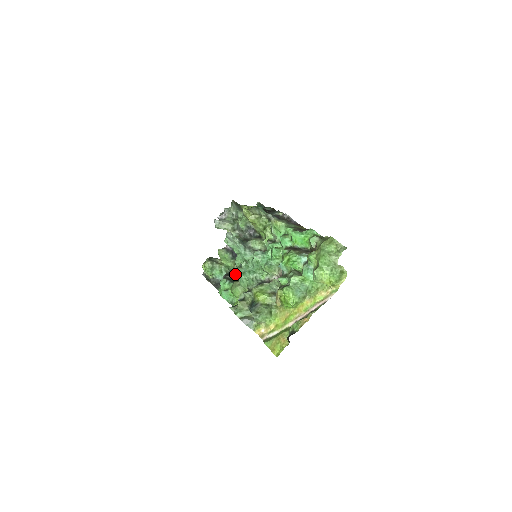
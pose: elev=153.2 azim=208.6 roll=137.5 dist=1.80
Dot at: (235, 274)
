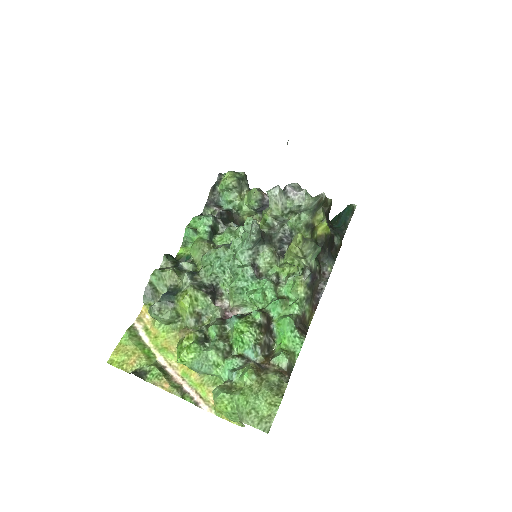
Dot at: (224, 233)
